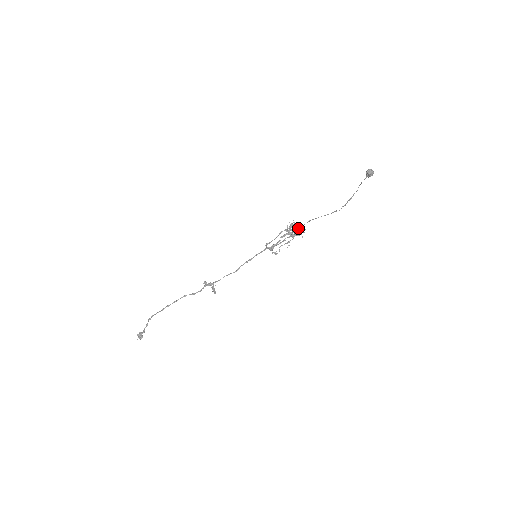
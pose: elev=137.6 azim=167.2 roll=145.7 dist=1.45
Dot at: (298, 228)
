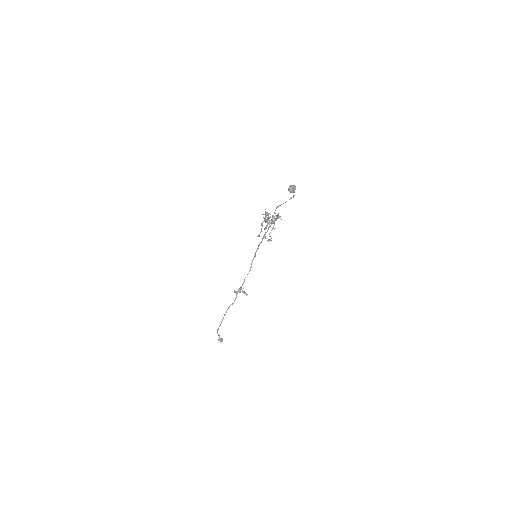
Dot at: (272, 217)
